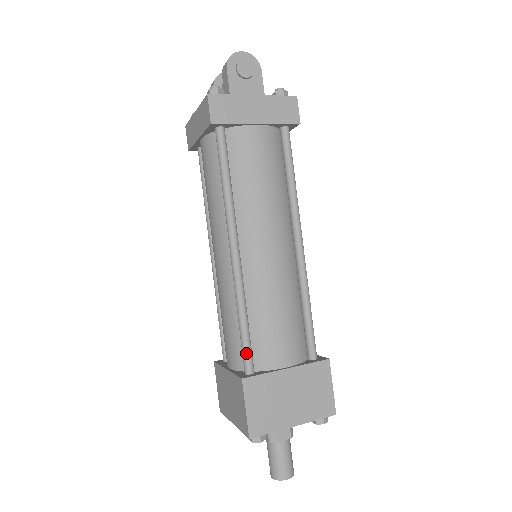
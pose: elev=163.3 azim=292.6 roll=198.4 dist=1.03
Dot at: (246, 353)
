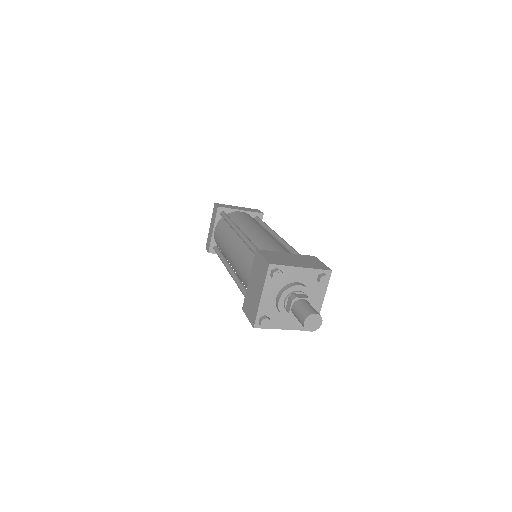
Dot at: occluded
